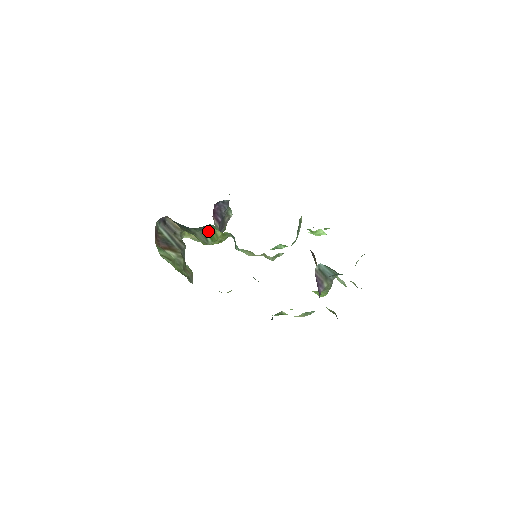
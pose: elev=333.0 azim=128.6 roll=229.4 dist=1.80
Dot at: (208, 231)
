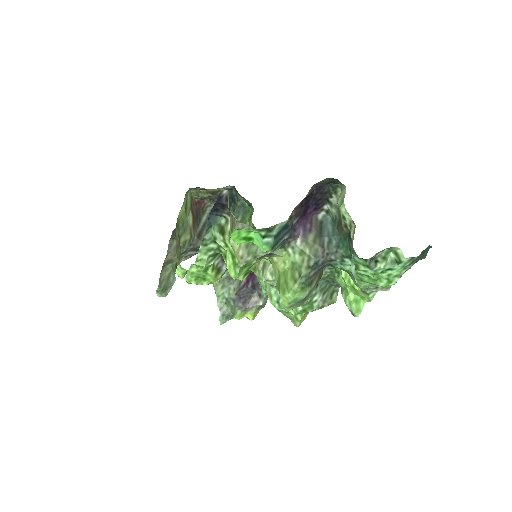
Dot at: occluded
